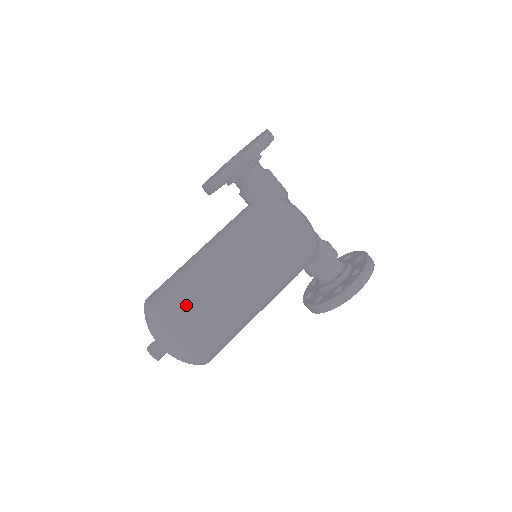
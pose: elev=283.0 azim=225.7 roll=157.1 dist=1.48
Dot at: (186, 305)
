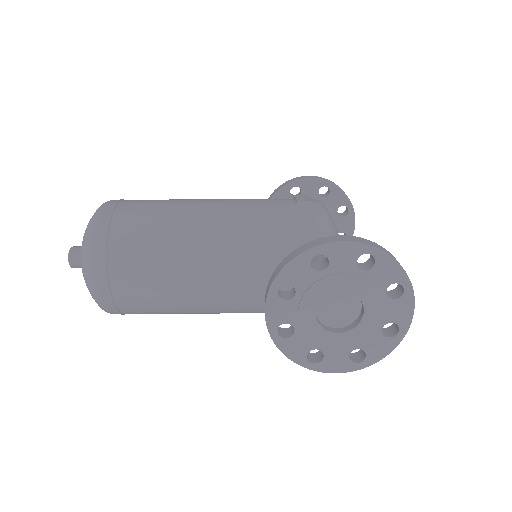
Dot at: occluded
